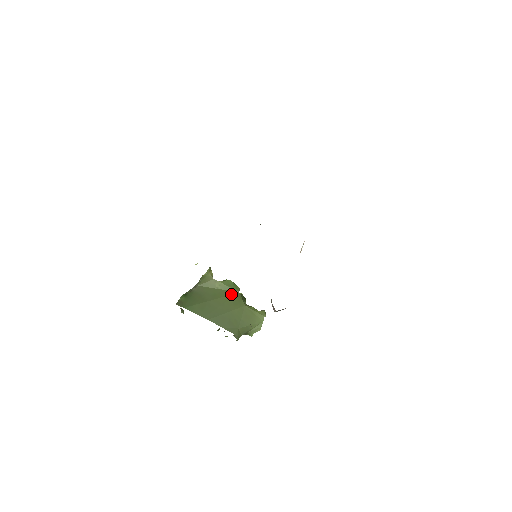
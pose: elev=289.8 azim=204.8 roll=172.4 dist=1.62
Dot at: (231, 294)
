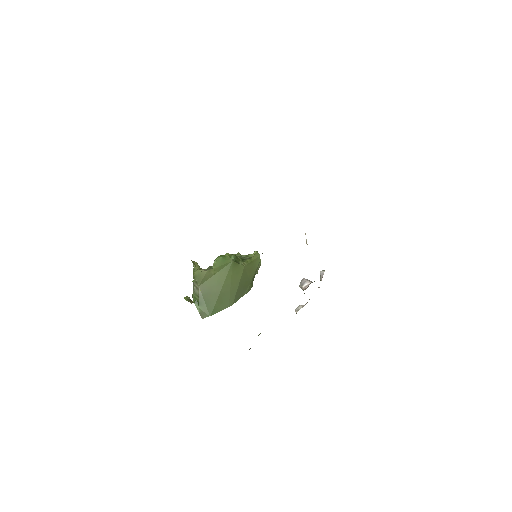
Dot at: (229, 269)
